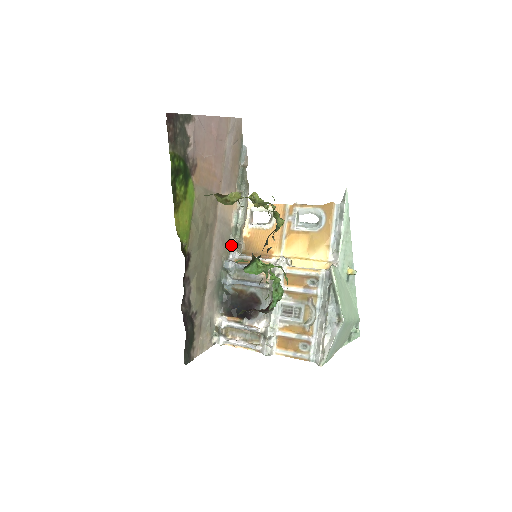
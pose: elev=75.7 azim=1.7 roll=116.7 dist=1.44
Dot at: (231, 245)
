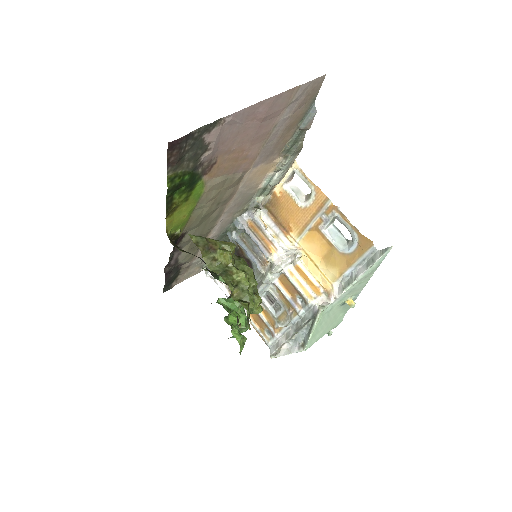
Dot at: (251, 204)
